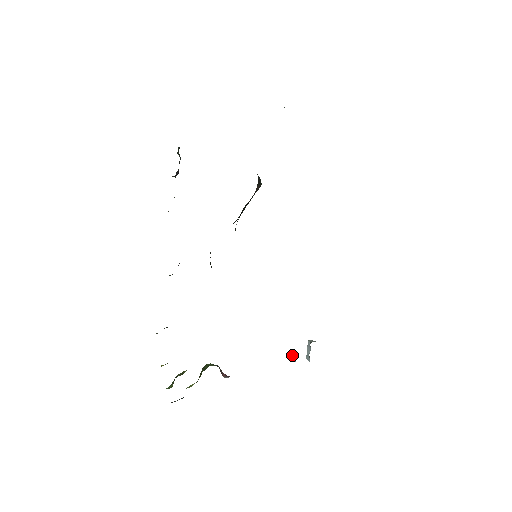
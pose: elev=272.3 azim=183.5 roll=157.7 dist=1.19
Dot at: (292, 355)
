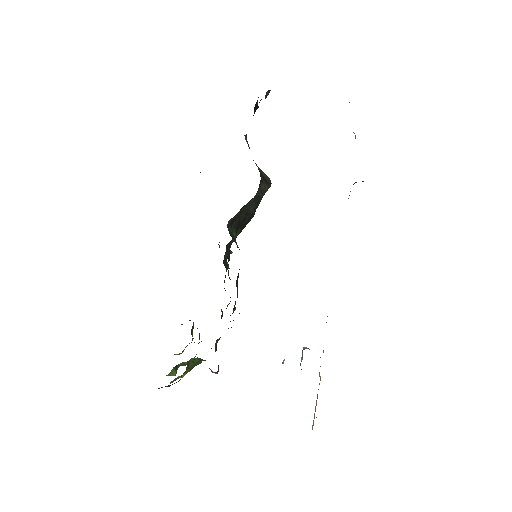
Dot at: (283, 360)
